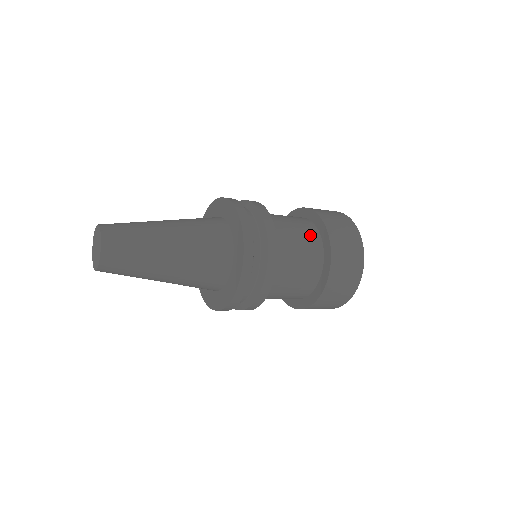
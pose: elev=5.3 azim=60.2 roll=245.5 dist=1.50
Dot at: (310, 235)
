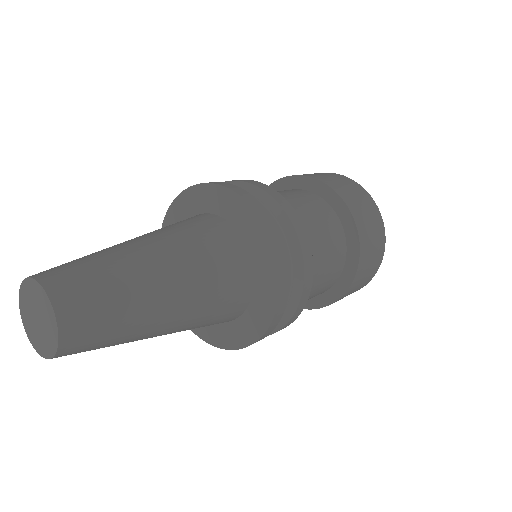
Dot at: (321, 208)
